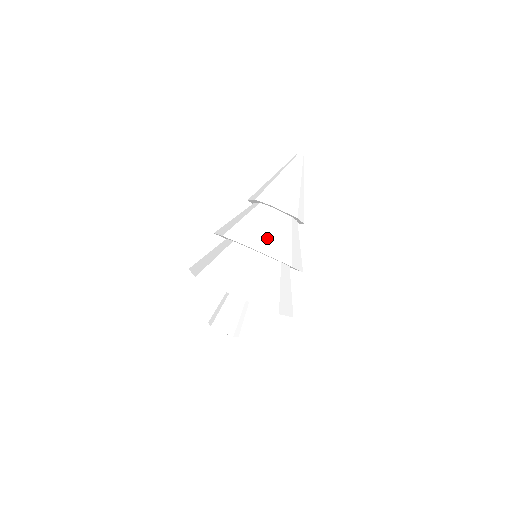
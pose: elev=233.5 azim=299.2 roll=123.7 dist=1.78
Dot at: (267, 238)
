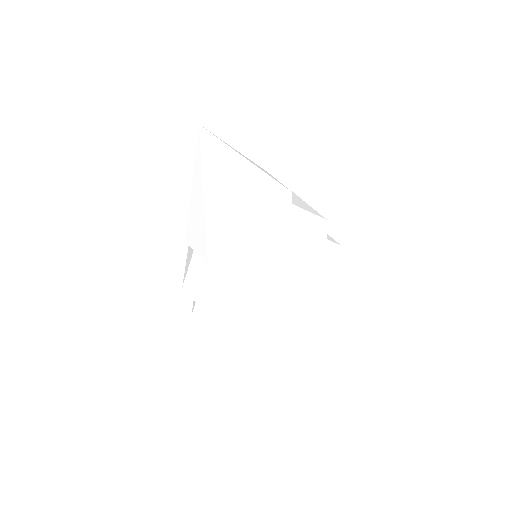
Dot at: (231, 301)
